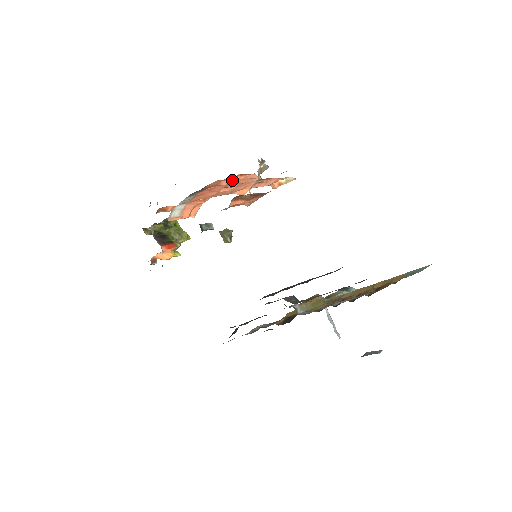
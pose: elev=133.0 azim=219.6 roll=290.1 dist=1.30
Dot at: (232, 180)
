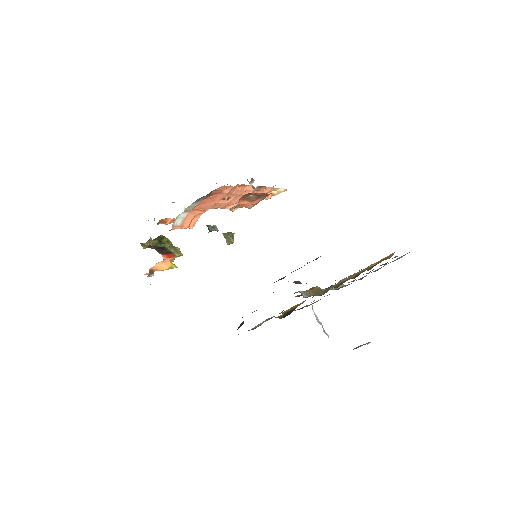
Dot at: (232, 190)
